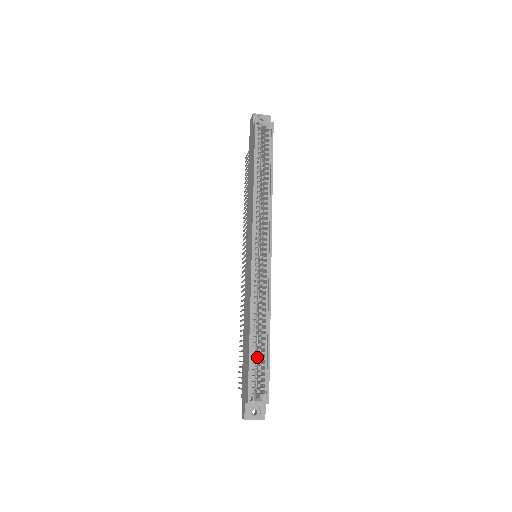
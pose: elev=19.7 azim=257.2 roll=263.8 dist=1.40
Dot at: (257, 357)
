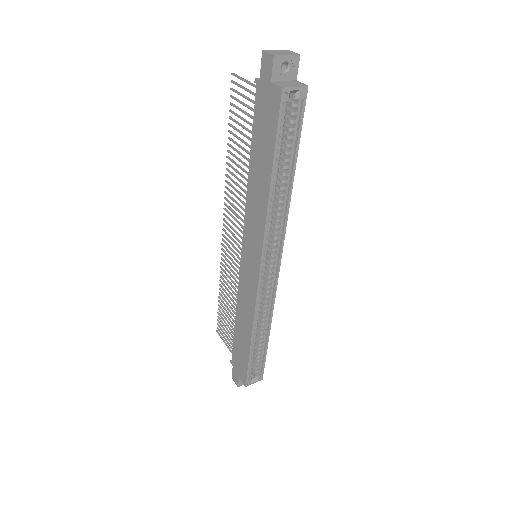
Dot at: occluded
